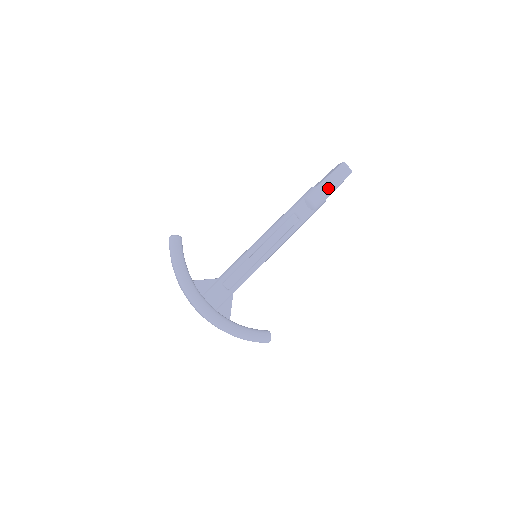
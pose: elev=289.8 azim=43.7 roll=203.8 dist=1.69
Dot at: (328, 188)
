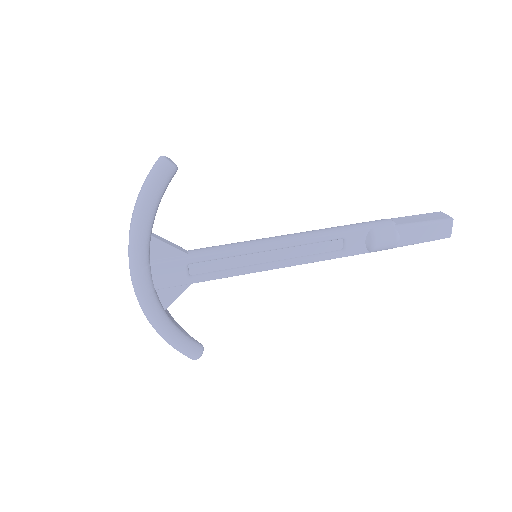
Dot at: (408, 237)
